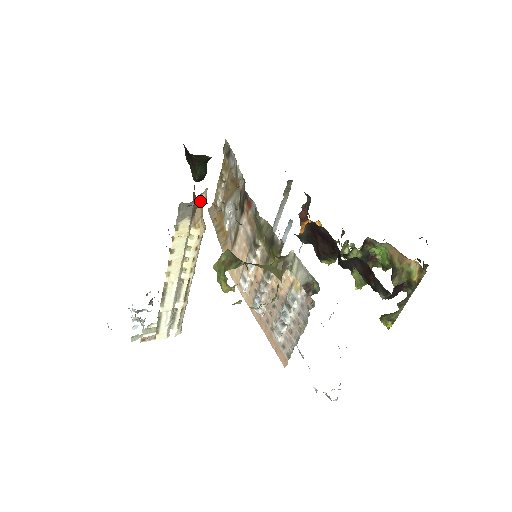
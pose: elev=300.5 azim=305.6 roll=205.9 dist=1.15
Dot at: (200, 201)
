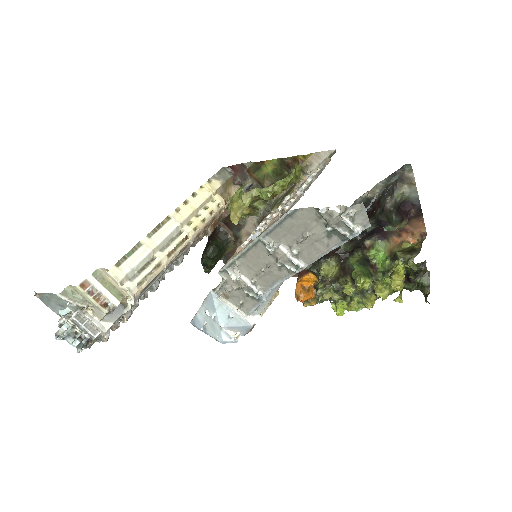
Dot at: (235, 179)
